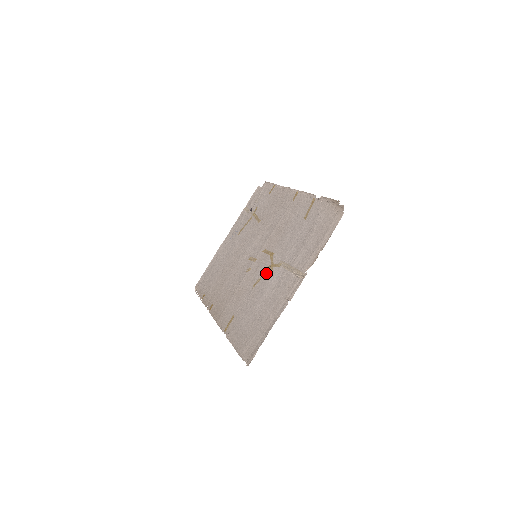
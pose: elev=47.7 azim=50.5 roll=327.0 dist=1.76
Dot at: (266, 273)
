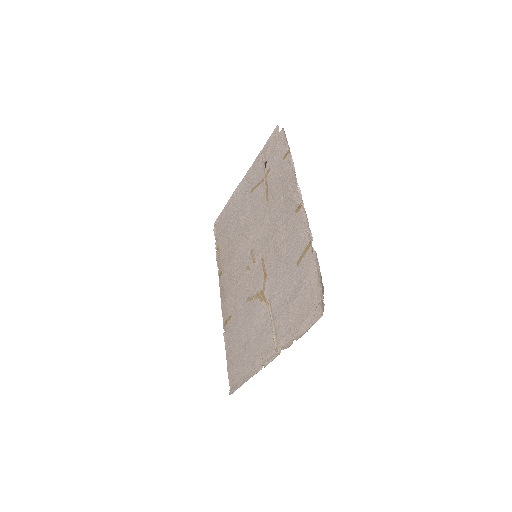
Dot at: (257, 298)
